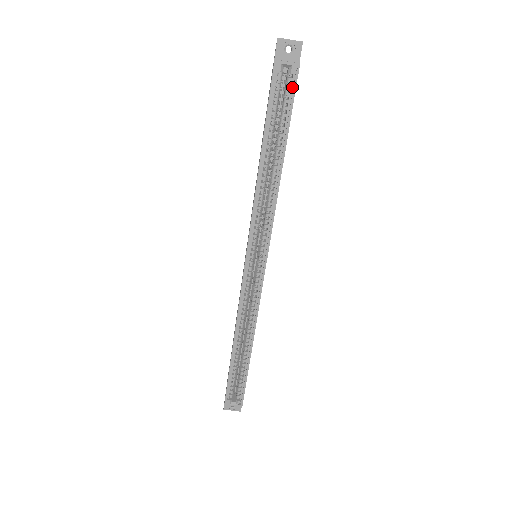
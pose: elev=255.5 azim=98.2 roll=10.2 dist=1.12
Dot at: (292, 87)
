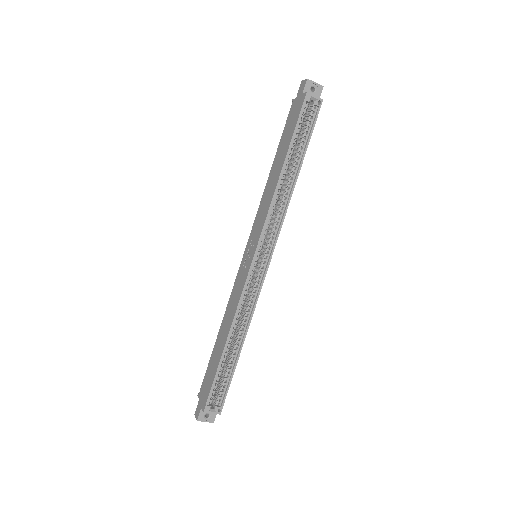
Dot at: (314, 116)
